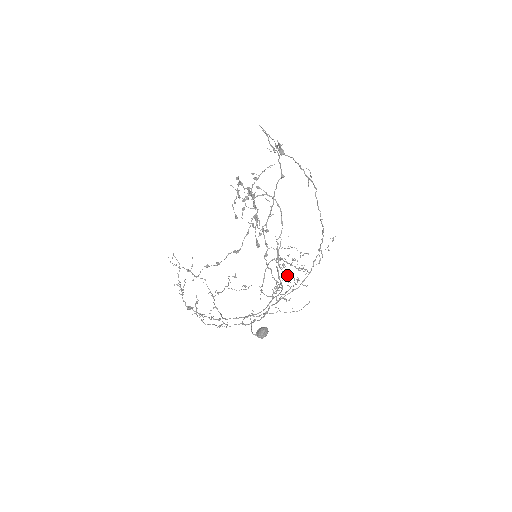
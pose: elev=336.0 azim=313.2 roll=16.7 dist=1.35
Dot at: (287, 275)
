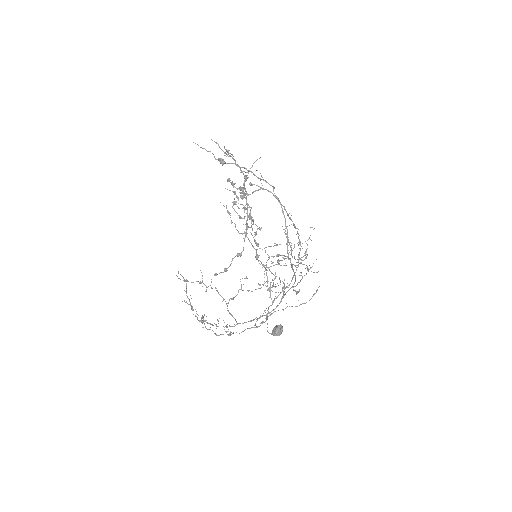
Dot at: occluded
